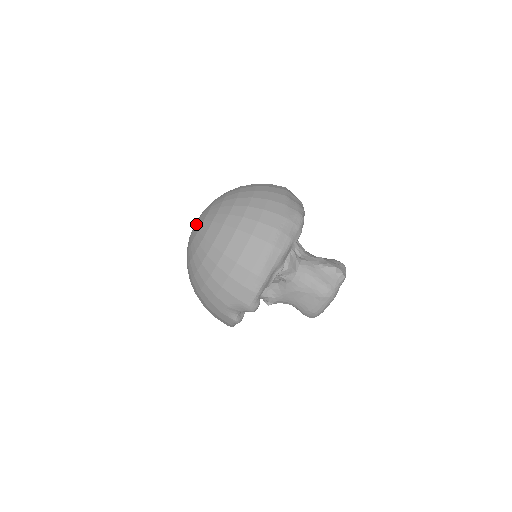
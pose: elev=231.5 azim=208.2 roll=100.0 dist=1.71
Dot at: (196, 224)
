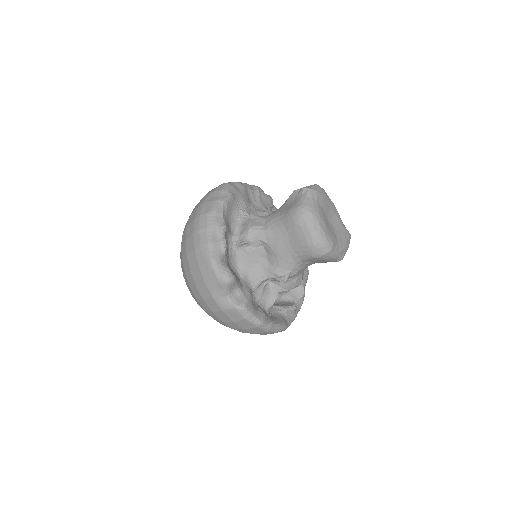
Dot at: occluded
